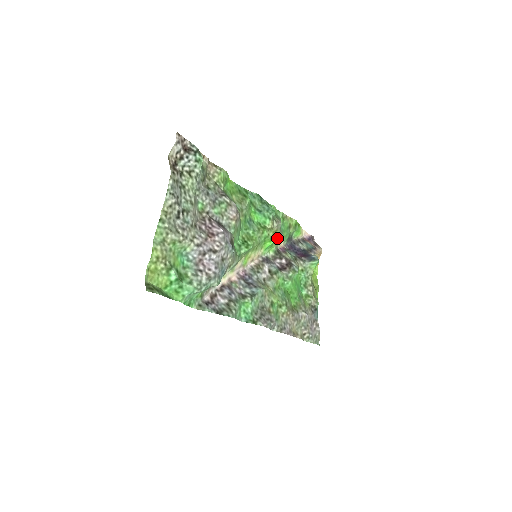
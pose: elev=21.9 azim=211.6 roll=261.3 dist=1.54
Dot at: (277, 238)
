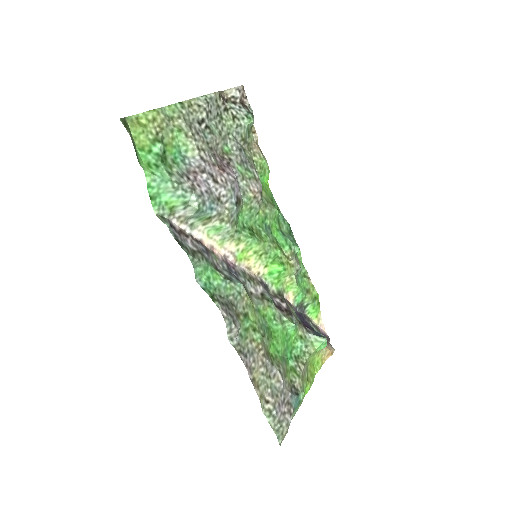
Dot at: (288, 281)
